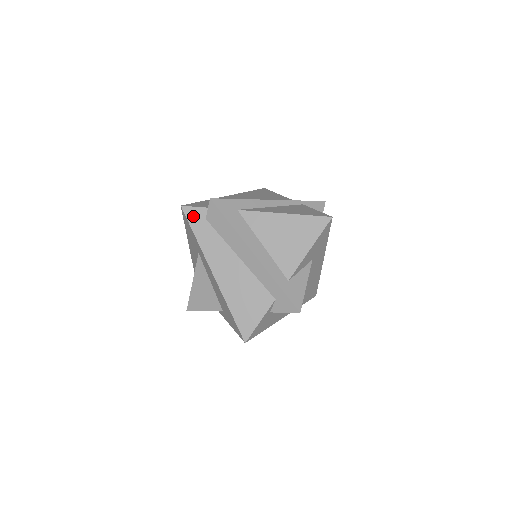
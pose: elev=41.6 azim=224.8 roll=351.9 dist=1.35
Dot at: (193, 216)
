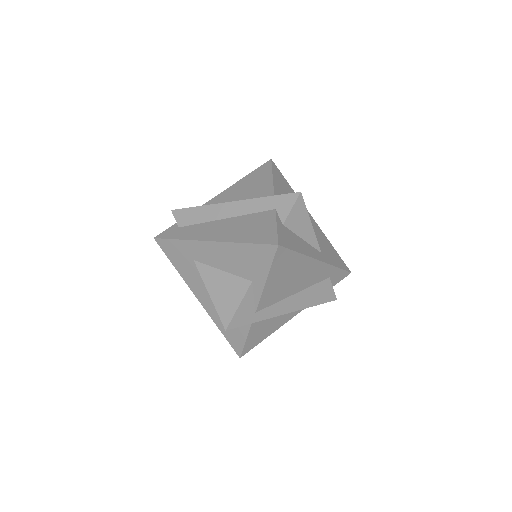
Dot at: (167, 234)
